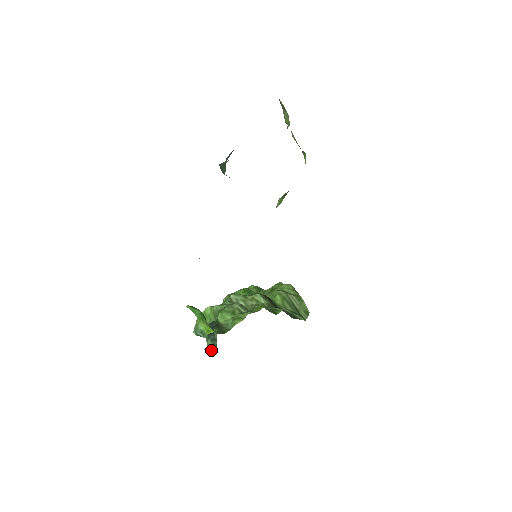
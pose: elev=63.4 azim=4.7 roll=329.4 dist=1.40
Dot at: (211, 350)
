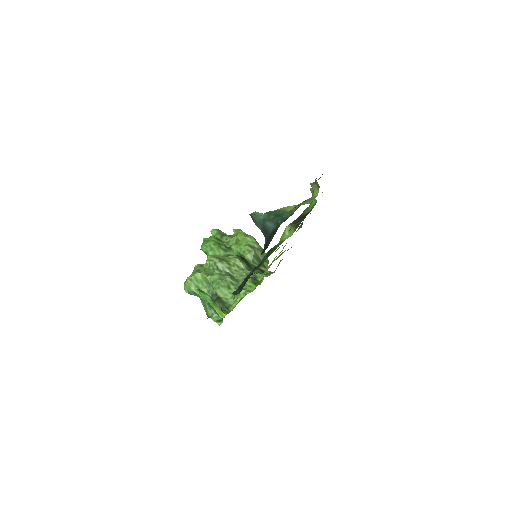
Dot at: (216, 319)
